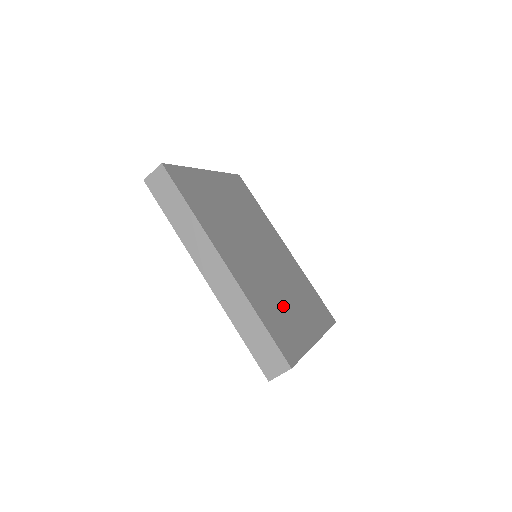
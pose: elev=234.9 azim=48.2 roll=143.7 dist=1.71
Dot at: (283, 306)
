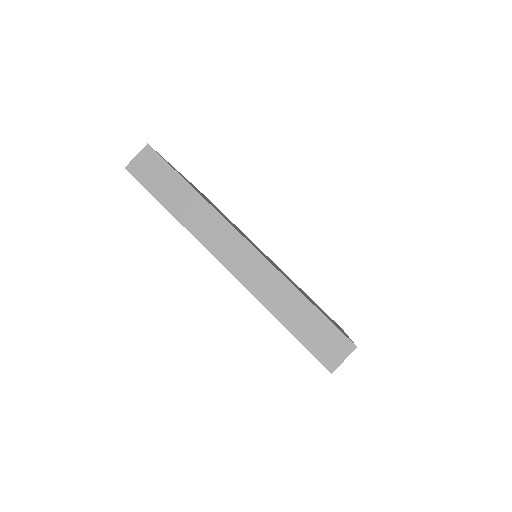
Dot at: occluded
